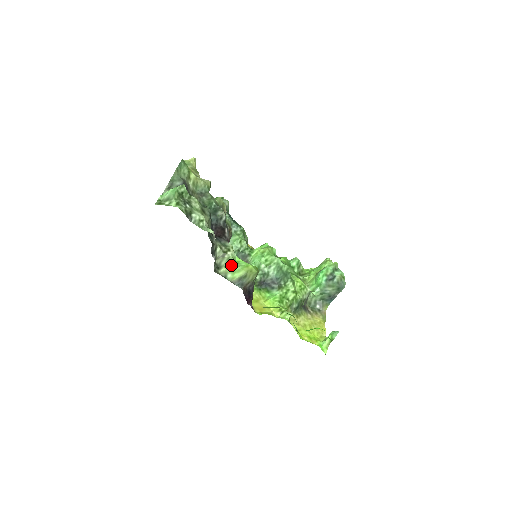
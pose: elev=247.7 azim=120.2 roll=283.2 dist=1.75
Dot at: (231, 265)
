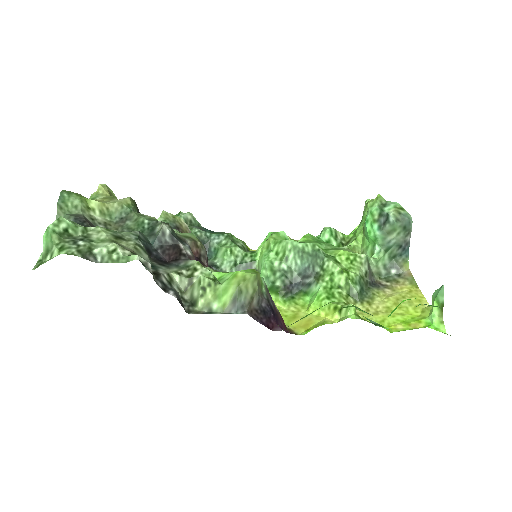
Dot at: (209, 289)
